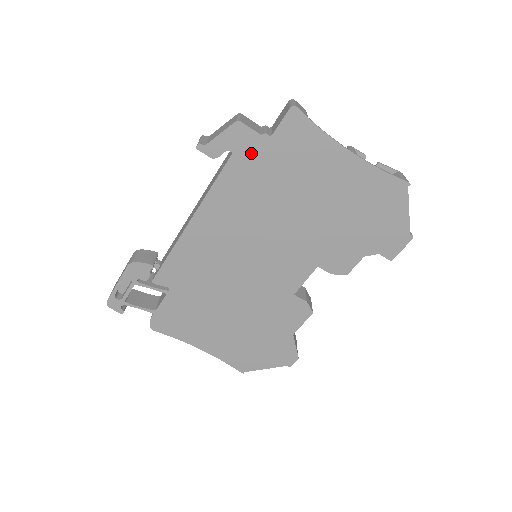
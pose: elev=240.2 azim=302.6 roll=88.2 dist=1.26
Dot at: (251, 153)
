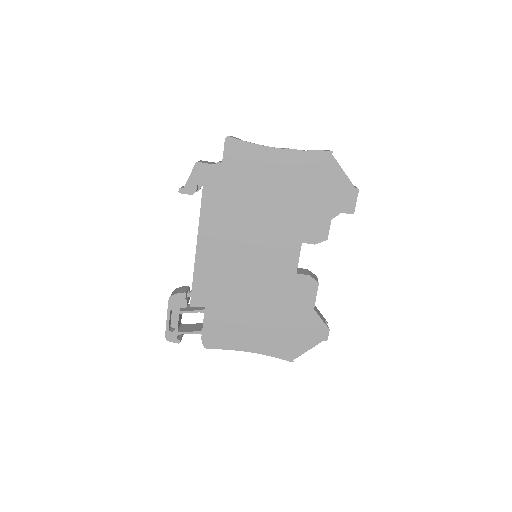
Dot at: (215, 180)
